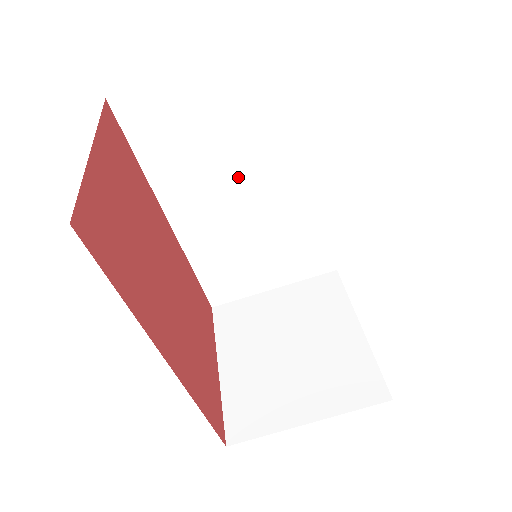
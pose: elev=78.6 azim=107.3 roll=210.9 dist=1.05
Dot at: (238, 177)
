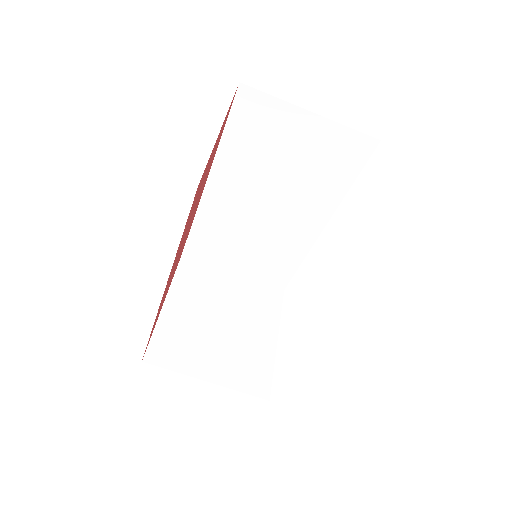
Dot at: (276, 191)
